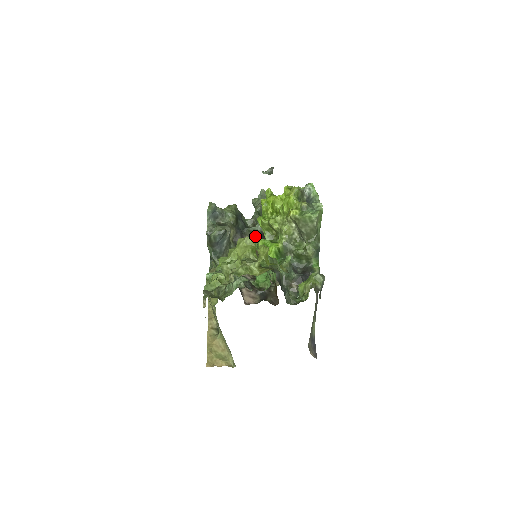
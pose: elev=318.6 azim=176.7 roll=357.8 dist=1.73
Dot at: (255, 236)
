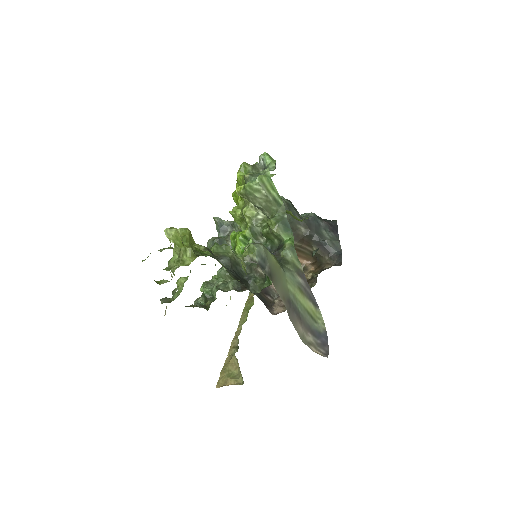
Dot at: occluded
